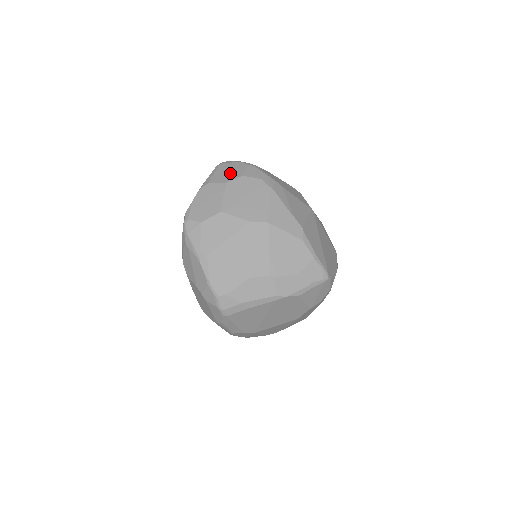
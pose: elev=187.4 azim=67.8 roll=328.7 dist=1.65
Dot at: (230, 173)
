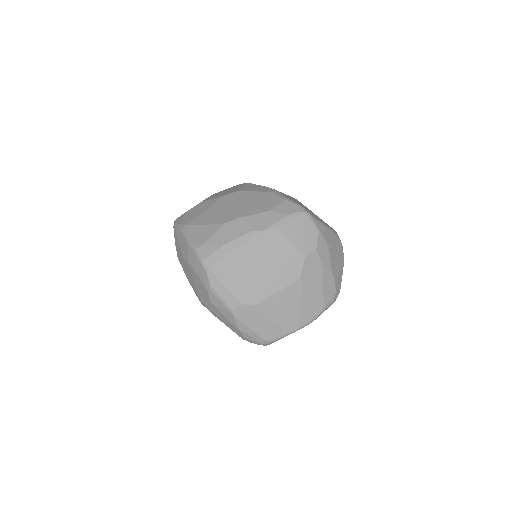
Dot at: occluded
